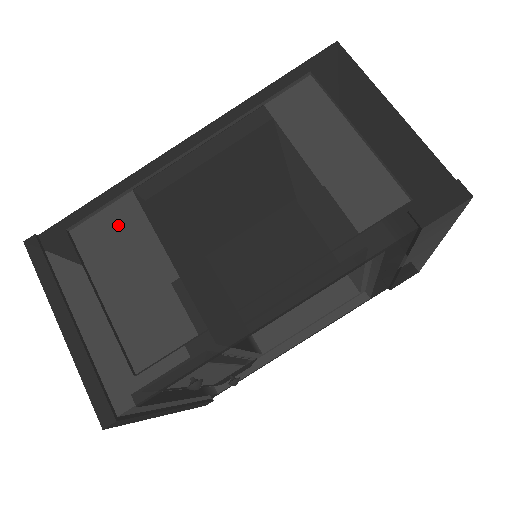
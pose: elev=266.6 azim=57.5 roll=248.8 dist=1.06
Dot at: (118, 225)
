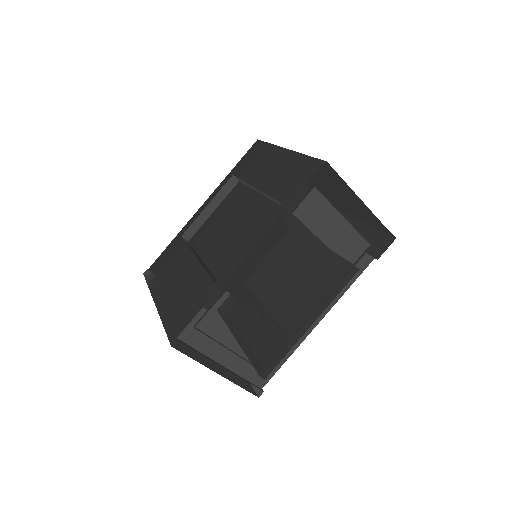
Dot at: (224, 311)
